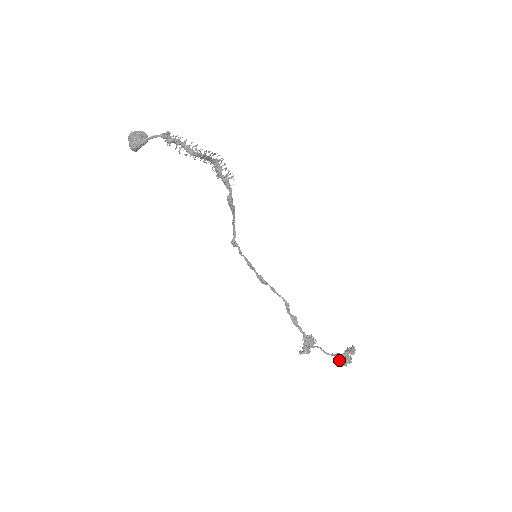
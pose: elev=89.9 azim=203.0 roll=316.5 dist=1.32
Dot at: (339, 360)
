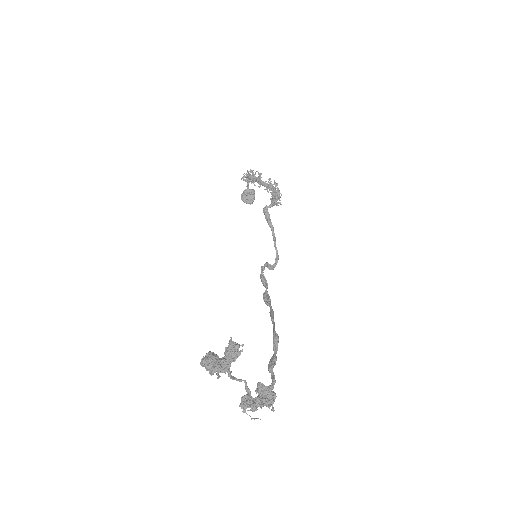
Dot at: occluded
